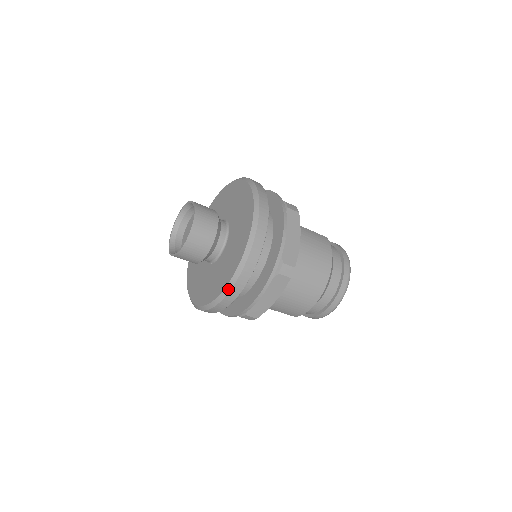
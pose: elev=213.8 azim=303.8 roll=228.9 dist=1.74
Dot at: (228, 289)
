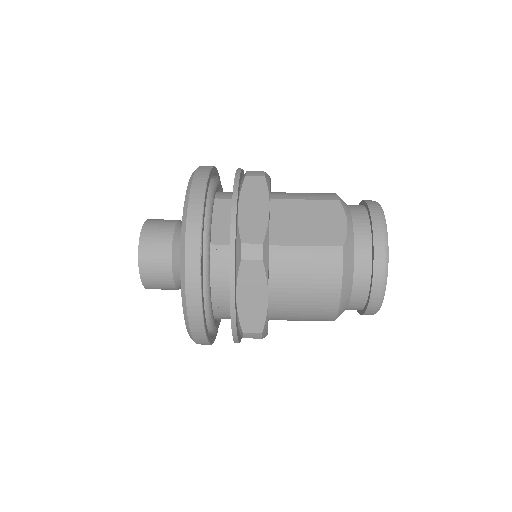
Dot at: occluded
